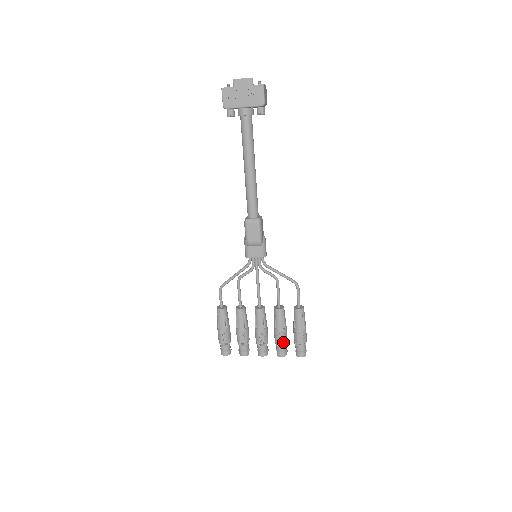
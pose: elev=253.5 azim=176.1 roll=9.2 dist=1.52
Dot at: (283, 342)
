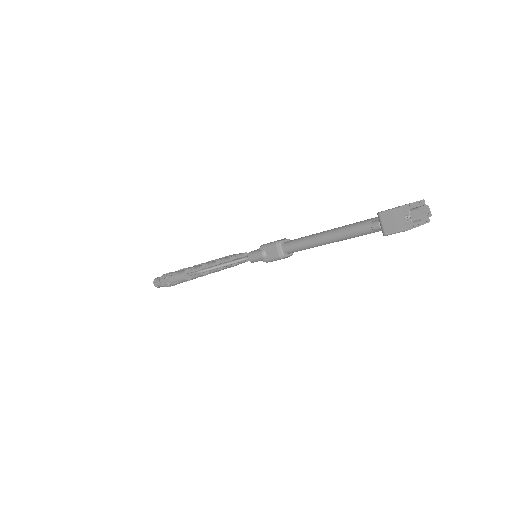
Dot at: occluded
